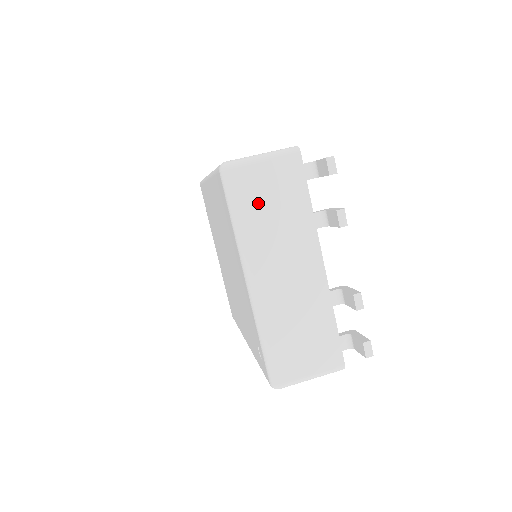
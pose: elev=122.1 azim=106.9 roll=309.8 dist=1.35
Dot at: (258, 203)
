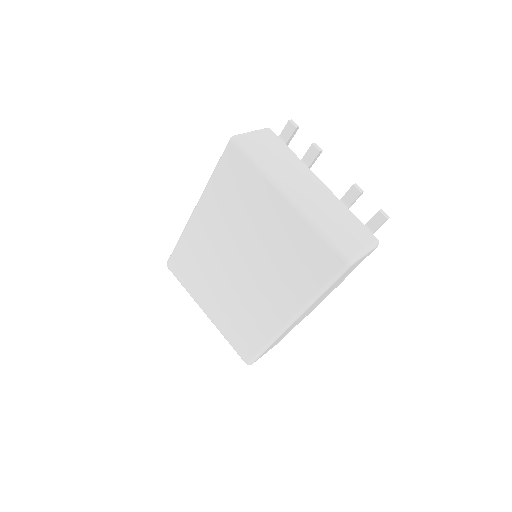
Dot at: (265, 153)
